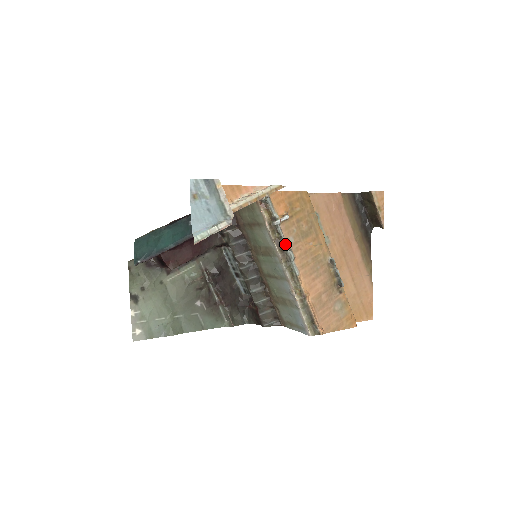
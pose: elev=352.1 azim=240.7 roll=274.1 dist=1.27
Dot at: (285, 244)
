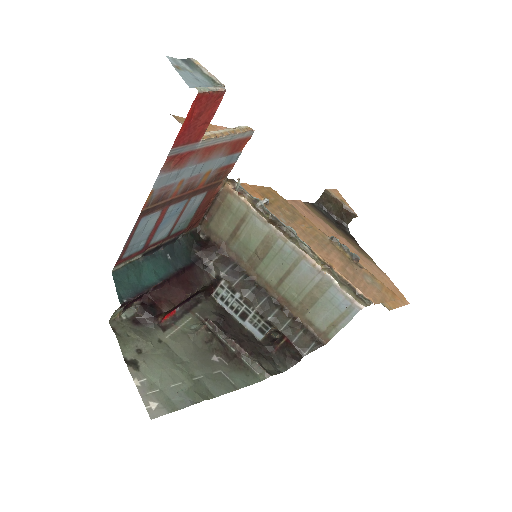
Dot at: (279, 221)
